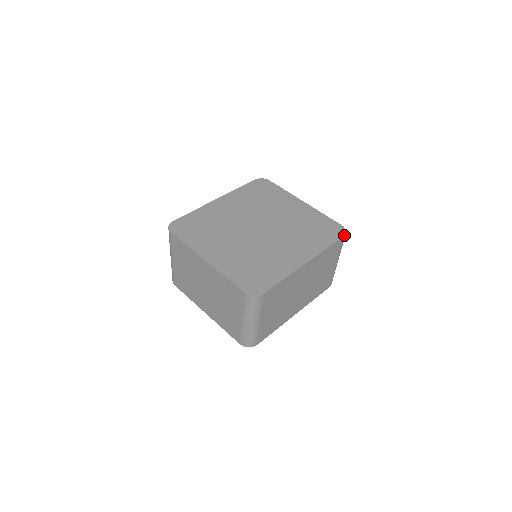
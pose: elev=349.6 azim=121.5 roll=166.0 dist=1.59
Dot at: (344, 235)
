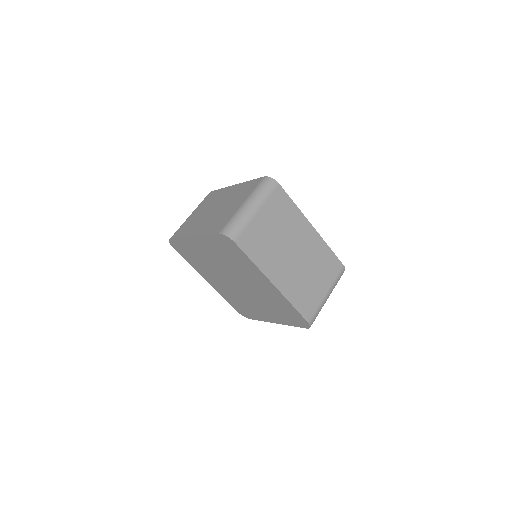
Dot at: occluded
